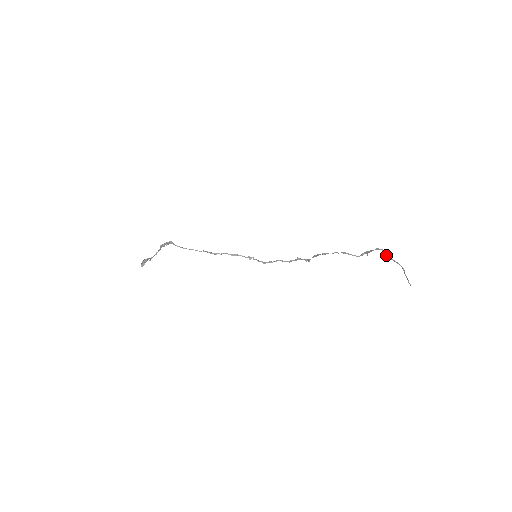
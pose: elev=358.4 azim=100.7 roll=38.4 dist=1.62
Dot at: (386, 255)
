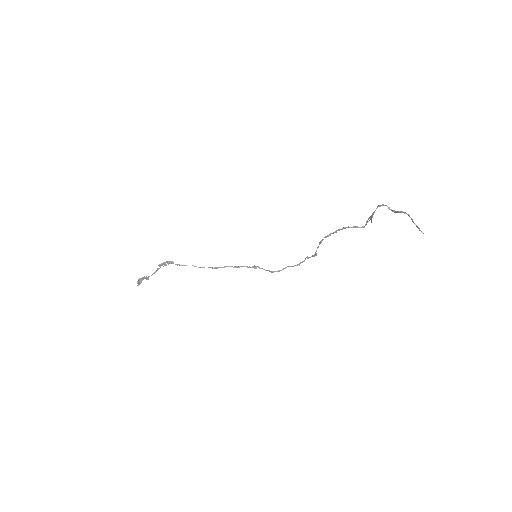
Dot at: (389, 209)
